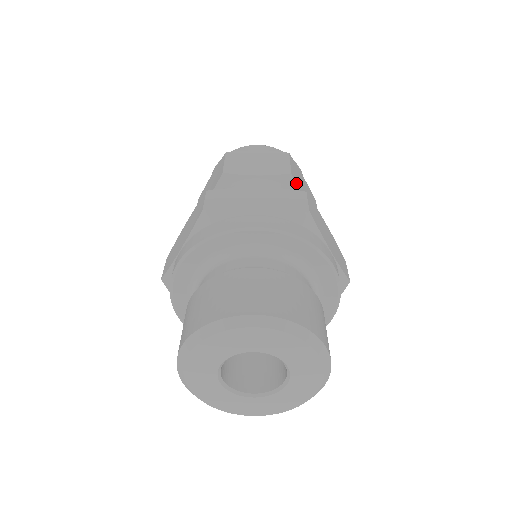
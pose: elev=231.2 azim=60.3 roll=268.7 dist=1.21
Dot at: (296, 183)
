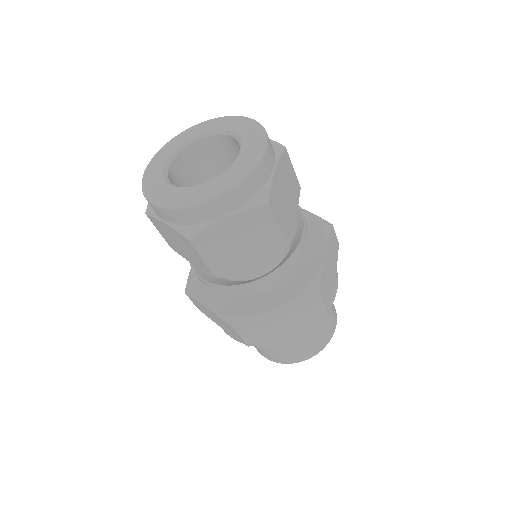
Dot at: occluded
